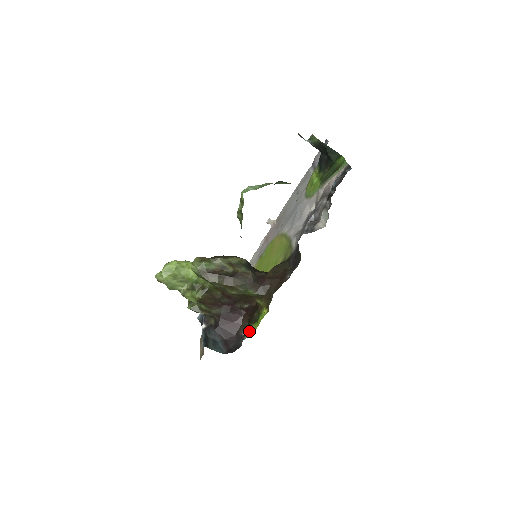
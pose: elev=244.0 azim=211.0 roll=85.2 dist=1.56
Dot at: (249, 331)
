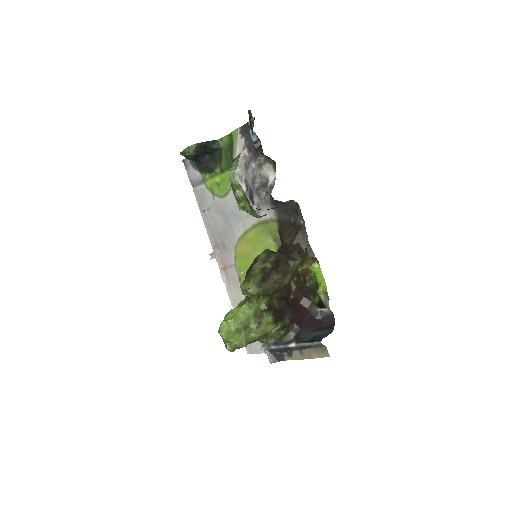
Dot at: (323, 296)
